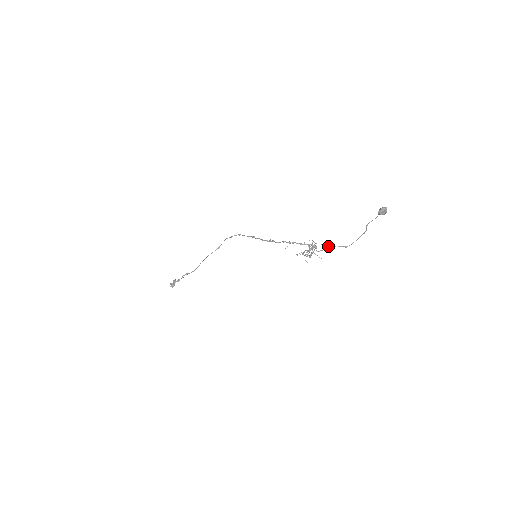
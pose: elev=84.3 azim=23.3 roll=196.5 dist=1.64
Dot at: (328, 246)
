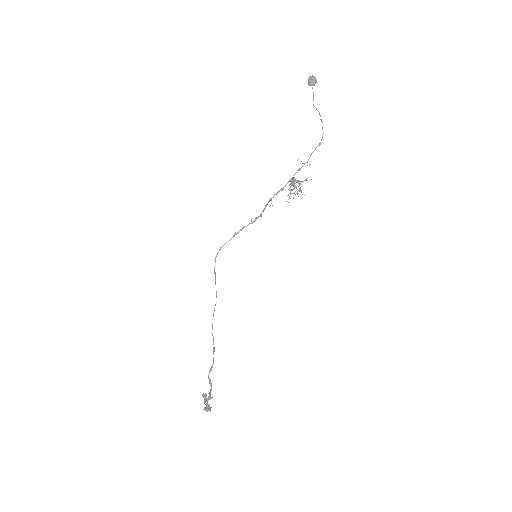
Dot at: (305, 163)
